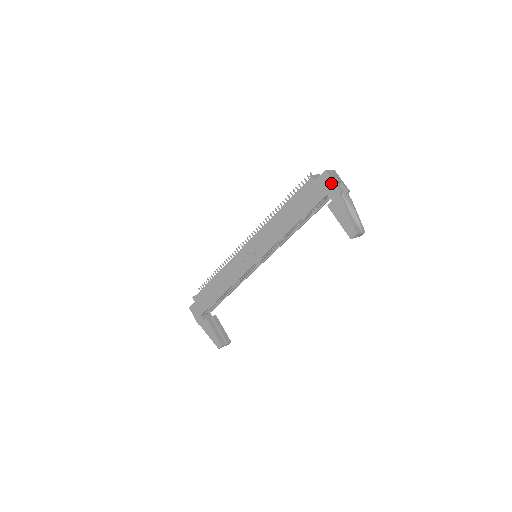
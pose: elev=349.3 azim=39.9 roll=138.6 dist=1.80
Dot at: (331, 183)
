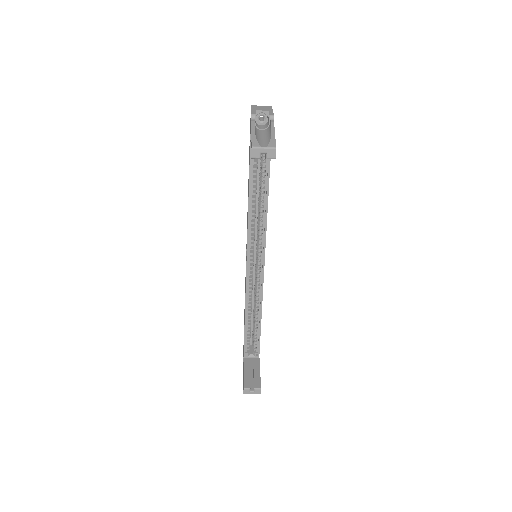
Dot at: occluded
